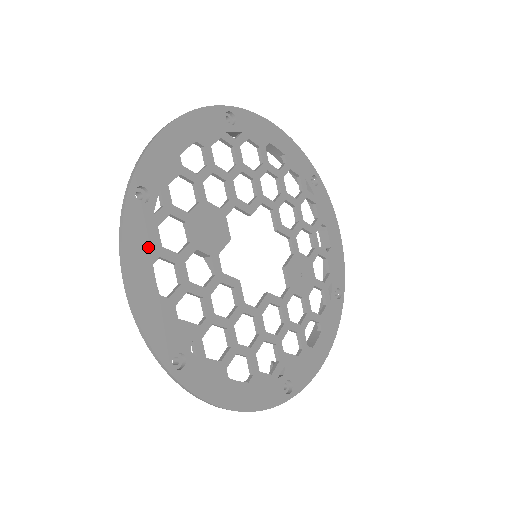
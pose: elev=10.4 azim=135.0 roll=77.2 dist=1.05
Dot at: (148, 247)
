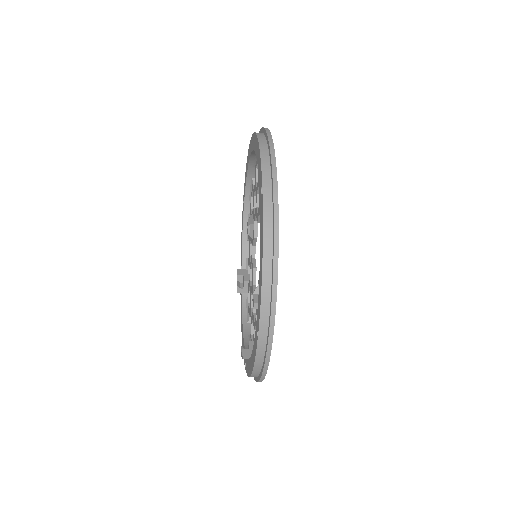
Dot at: occluded
